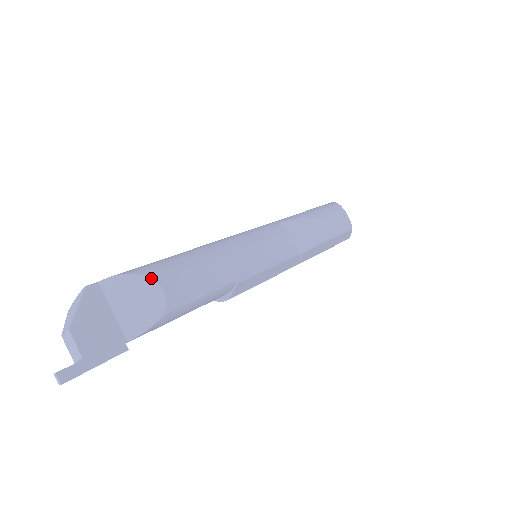
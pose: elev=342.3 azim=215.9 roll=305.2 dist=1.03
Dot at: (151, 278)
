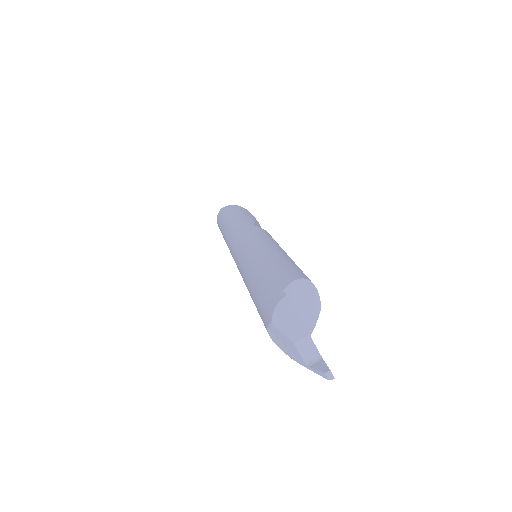
Dot at: (309, 280)
